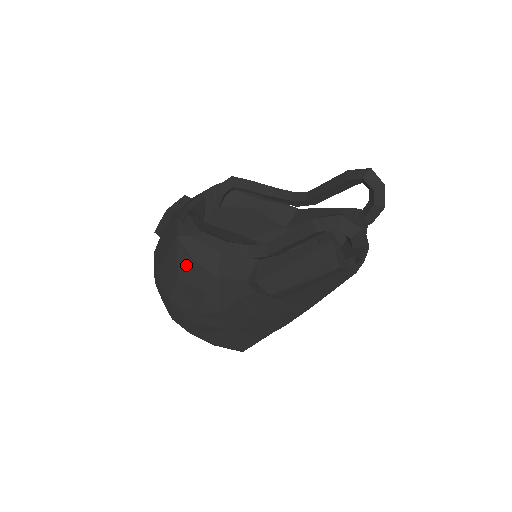
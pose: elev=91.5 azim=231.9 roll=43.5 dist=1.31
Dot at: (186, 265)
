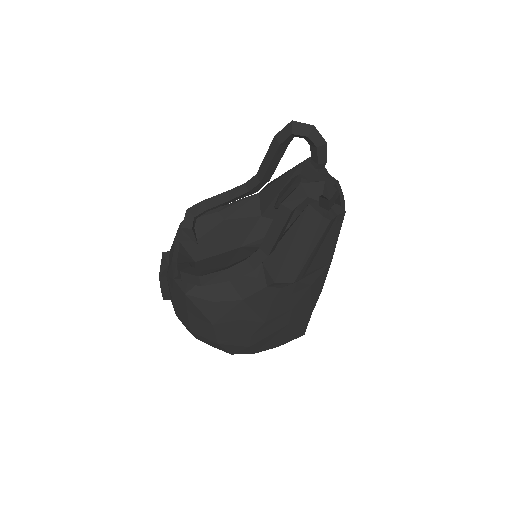
Dot at: (210, 310)
